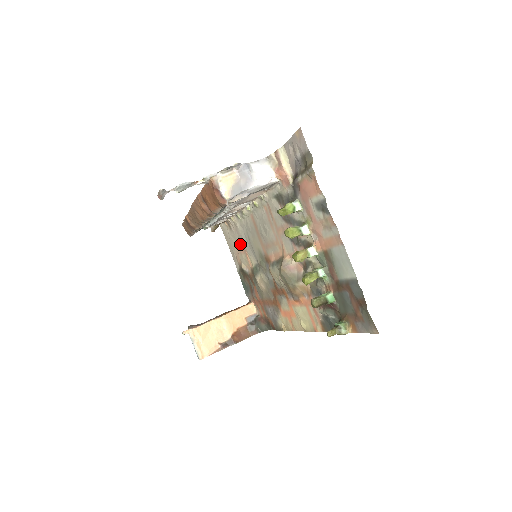
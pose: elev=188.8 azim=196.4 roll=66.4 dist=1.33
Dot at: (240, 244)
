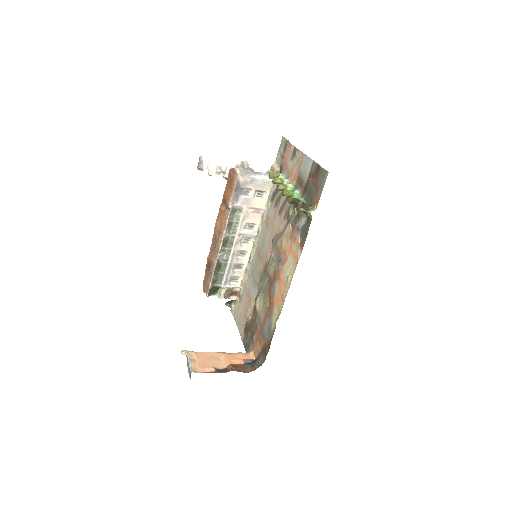
Dot at: (246, 300)
